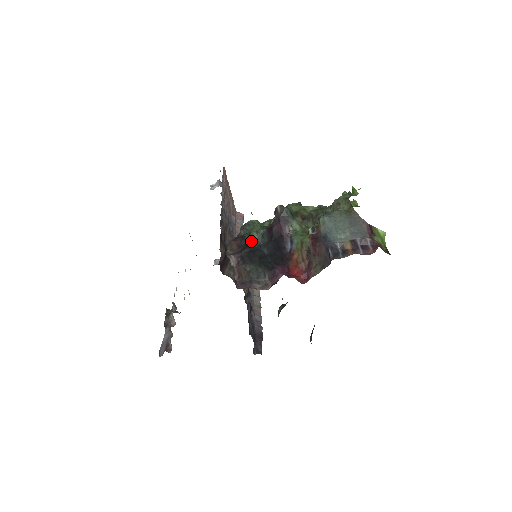
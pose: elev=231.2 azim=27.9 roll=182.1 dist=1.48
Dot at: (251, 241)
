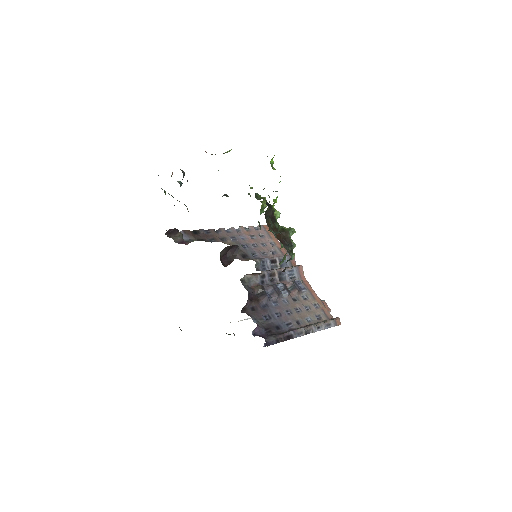
Dot at: occluded
